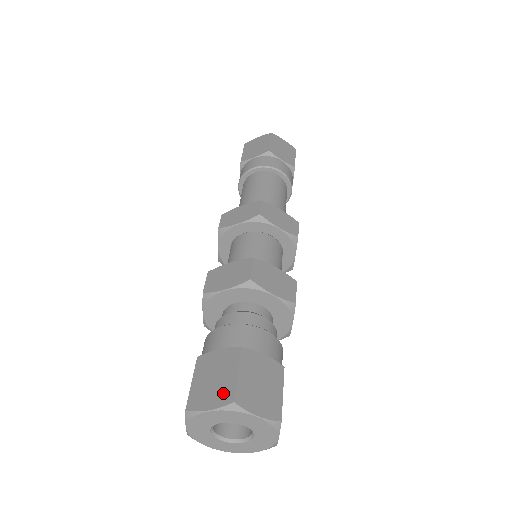
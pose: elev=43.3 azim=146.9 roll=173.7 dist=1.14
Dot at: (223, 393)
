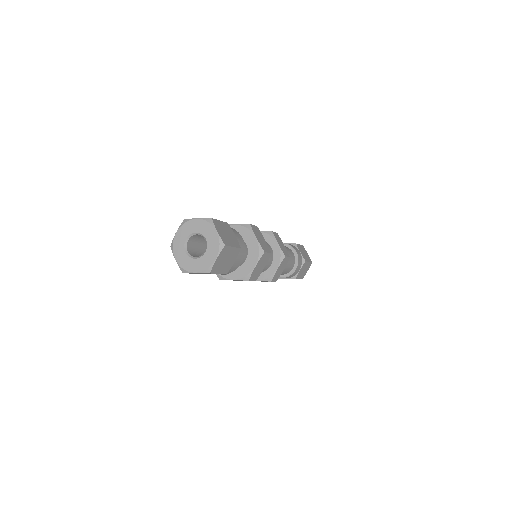
Dot at: occluded
